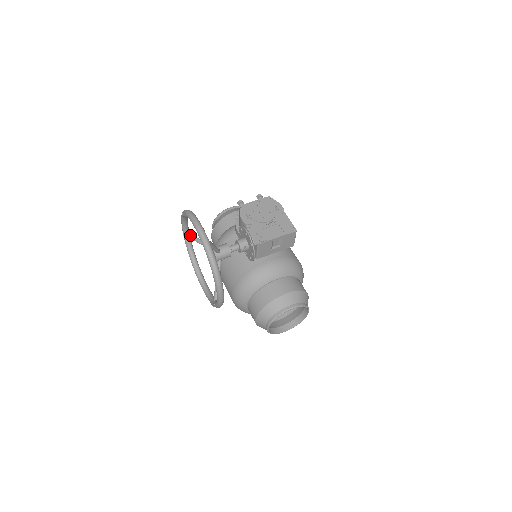
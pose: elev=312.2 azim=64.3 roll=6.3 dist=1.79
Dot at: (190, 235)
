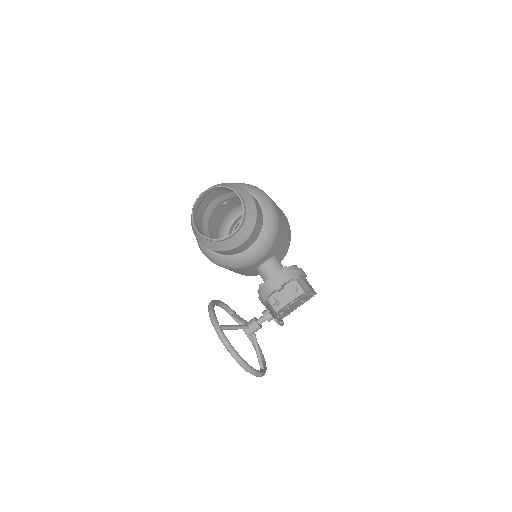
Dot at: occluded
